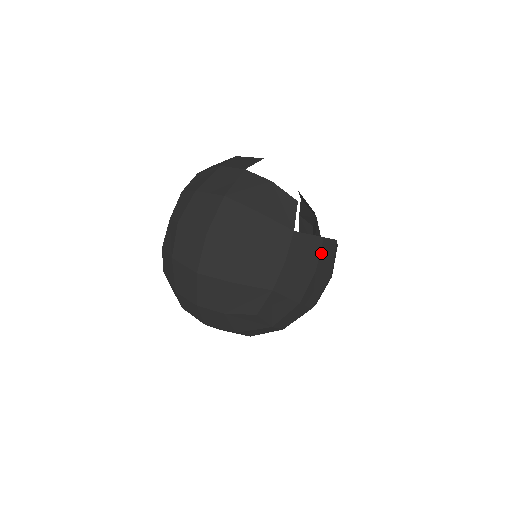
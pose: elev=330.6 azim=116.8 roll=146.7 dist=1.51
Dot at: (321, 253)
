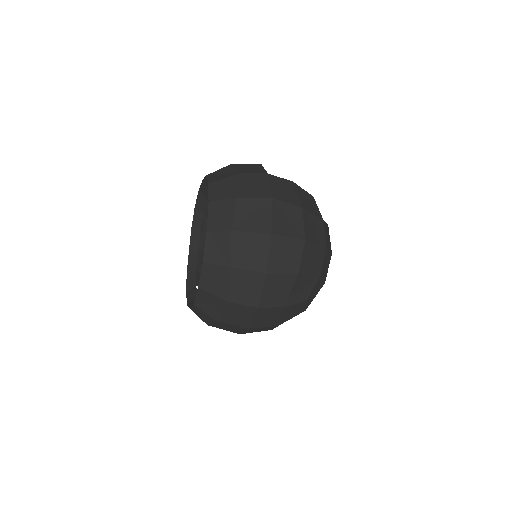
Dot at: occluded
